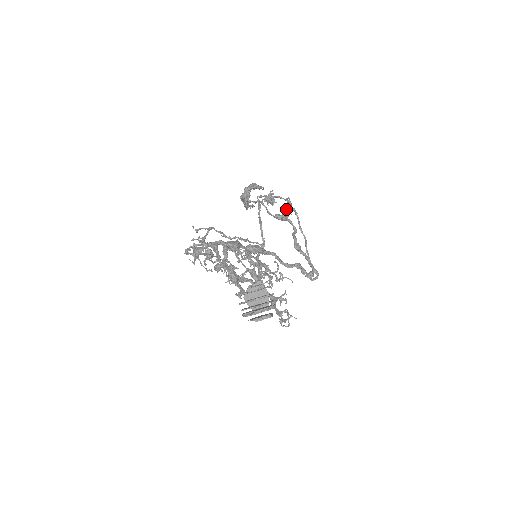
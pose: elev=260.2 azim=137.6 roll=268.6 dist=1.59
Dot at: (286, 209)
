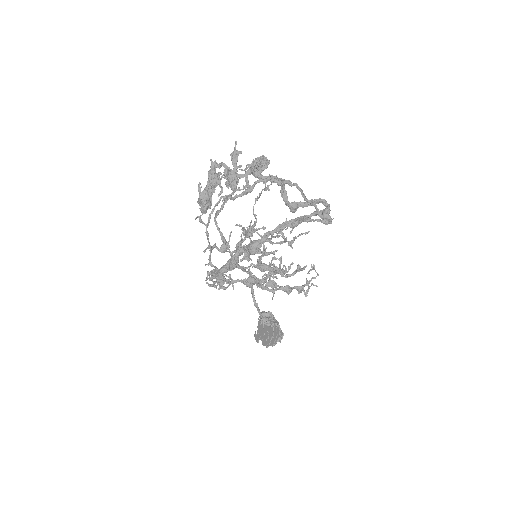
Dot at: (256, 167)
